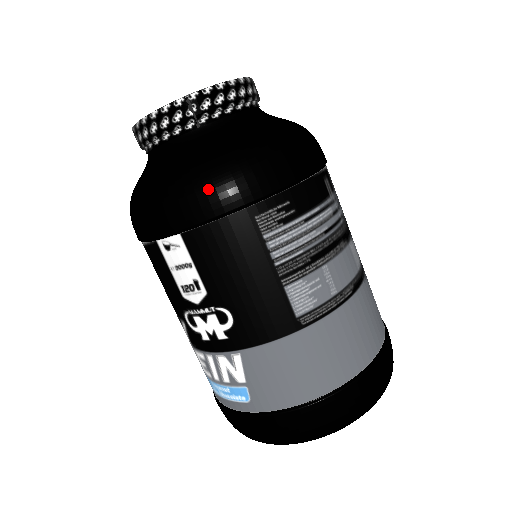
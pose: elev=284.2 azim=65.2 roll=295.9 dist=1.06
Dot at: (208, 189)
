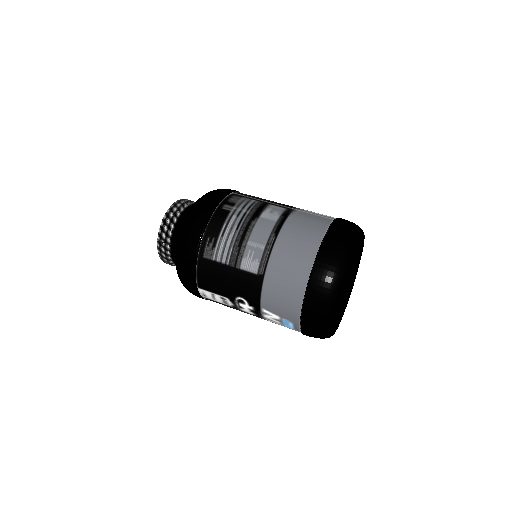
Dot at: (183, 265)
